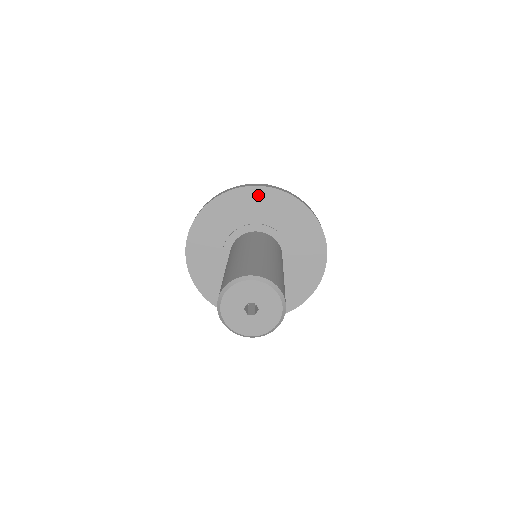
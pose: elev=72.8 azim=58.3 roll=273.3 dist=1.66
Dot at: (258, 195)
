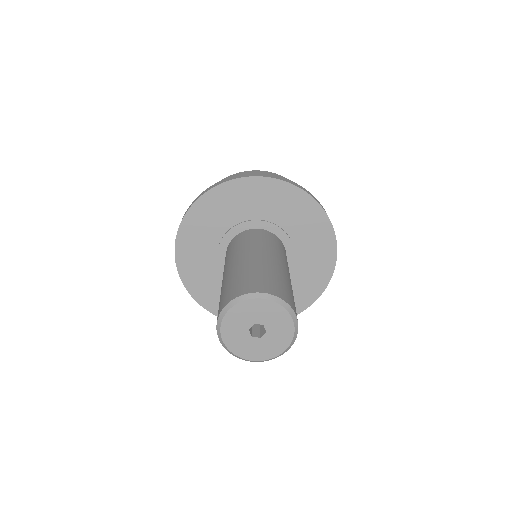
Dot at: (199, 212)
